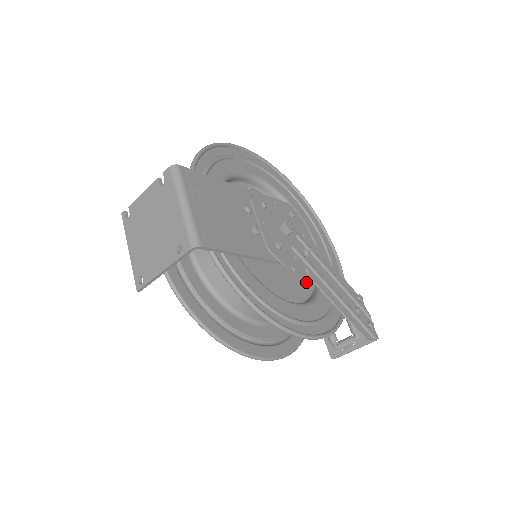
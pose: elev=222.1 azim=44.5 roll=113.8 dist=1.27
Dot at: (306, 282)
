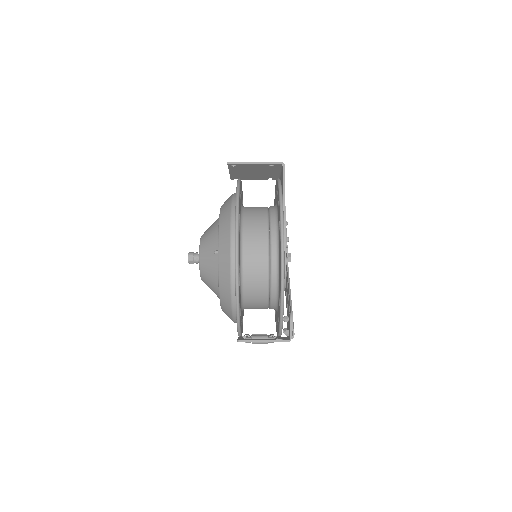
Dot at: occluded
